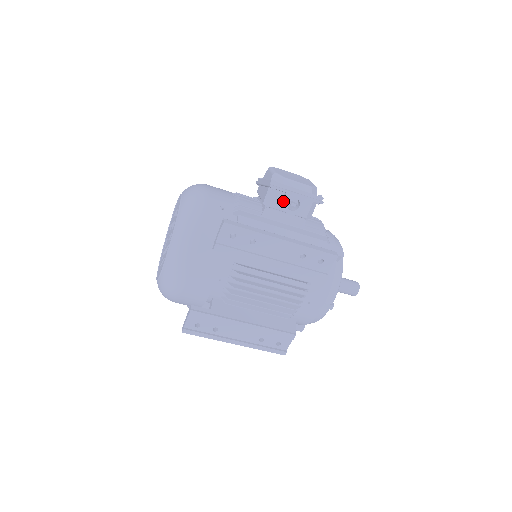
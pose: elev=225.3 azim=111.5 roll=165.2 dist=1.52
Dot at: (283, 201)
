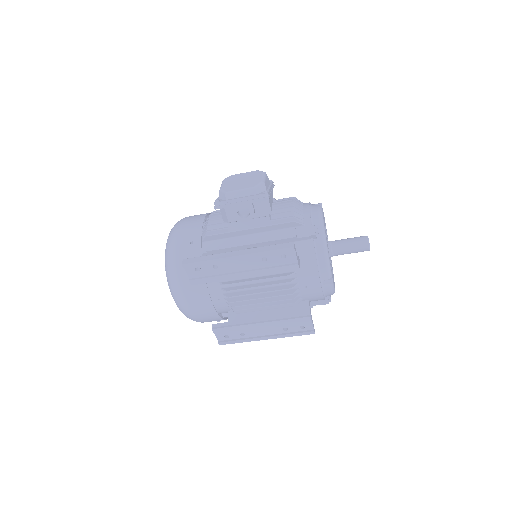
Dot at: (233, 214)
